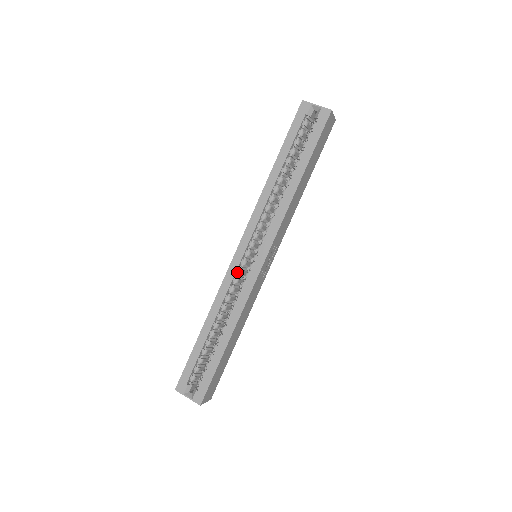
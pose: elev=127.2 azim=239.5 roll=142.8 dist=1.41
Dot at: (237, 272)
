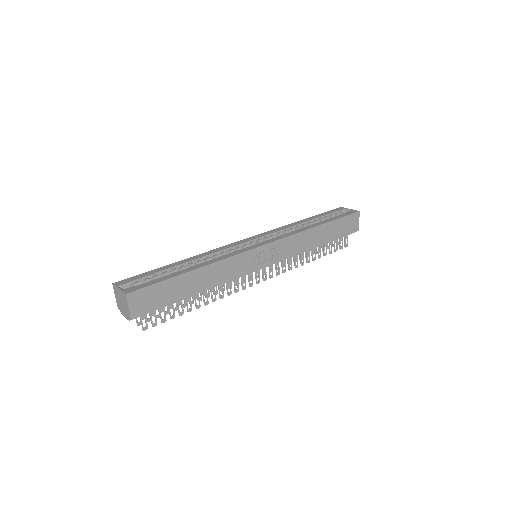
Dot at: (236, 247)
